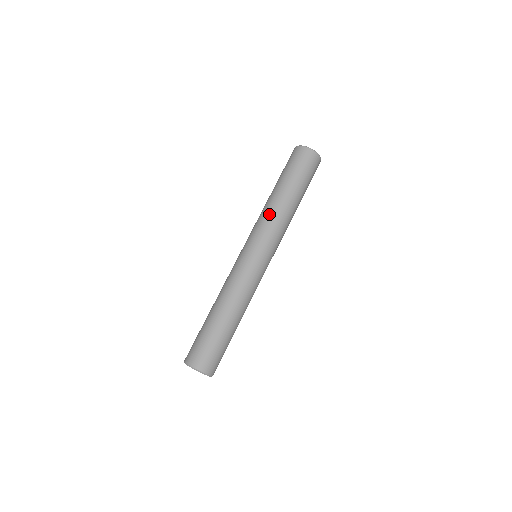
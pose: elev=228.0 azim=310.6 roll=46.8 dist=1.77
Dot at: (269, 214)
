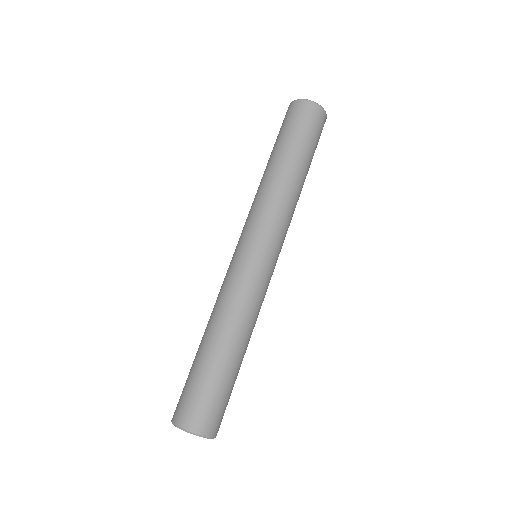
Dot at: (263, 195)
